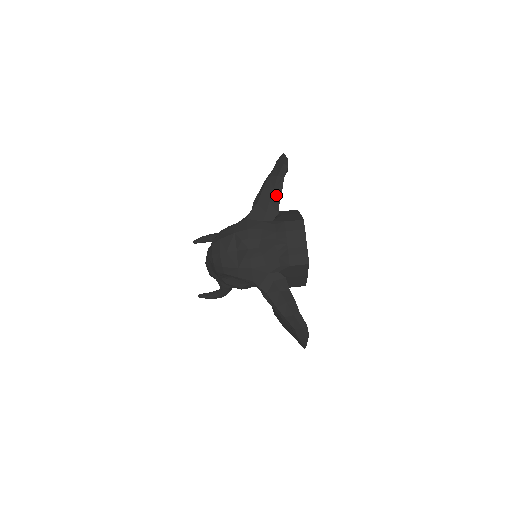
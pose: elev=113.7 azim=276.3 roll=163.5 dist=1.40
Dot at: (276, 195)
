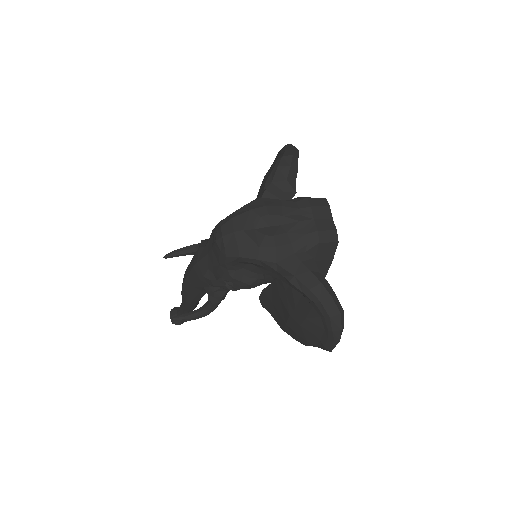
Dot at: (292, 174)
